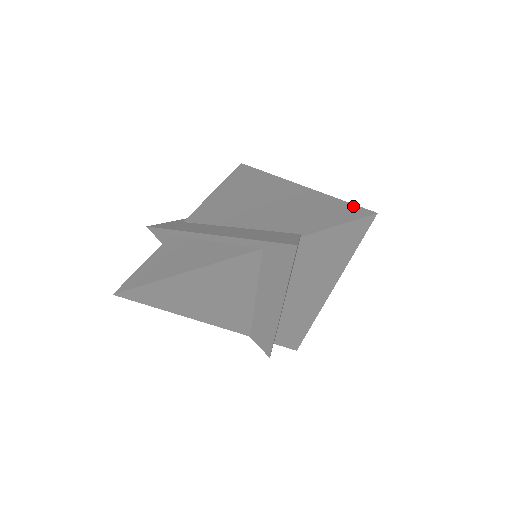
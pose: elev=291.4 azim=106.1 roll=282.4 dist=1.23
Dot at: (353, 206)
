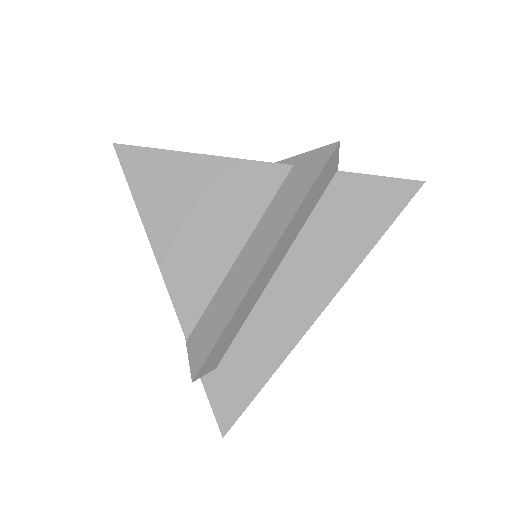
Dot at: occluded
